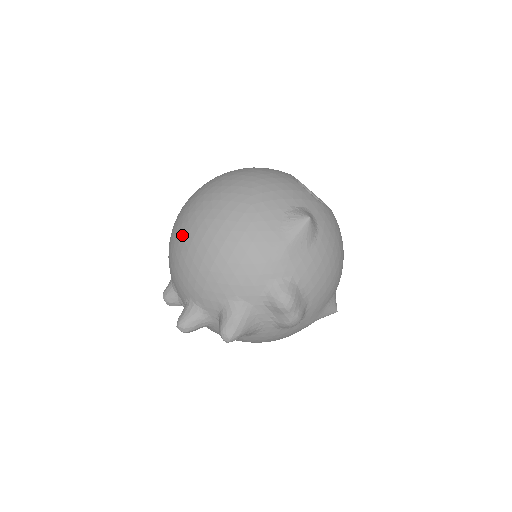
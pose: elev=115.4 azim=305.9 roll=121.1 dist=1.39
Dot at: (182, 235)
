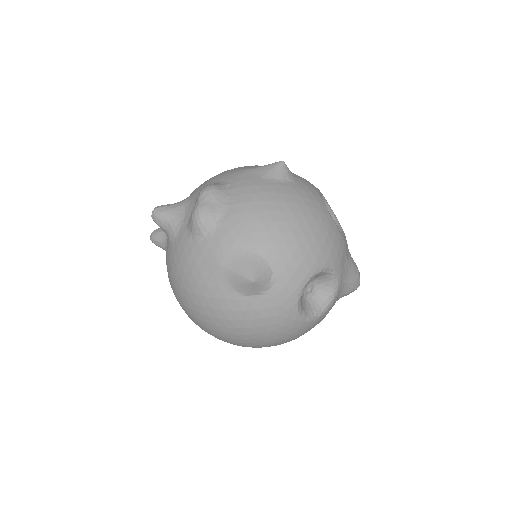
Dot at: occluded
